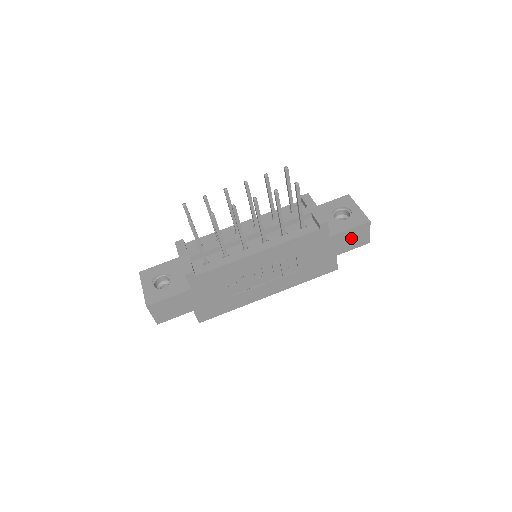
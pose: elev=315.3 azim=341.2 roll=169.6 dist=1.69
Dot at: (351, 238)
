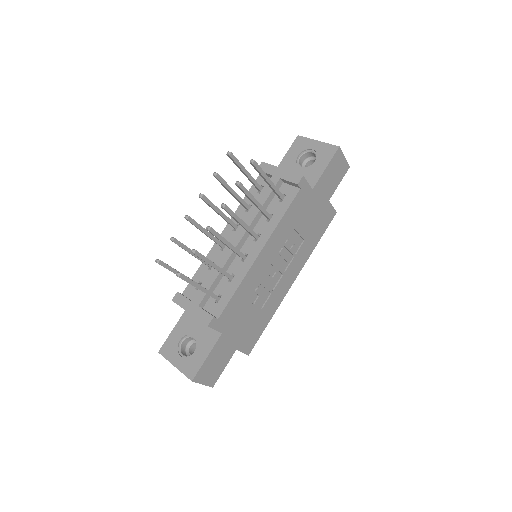
Dot at: (332, 175)
